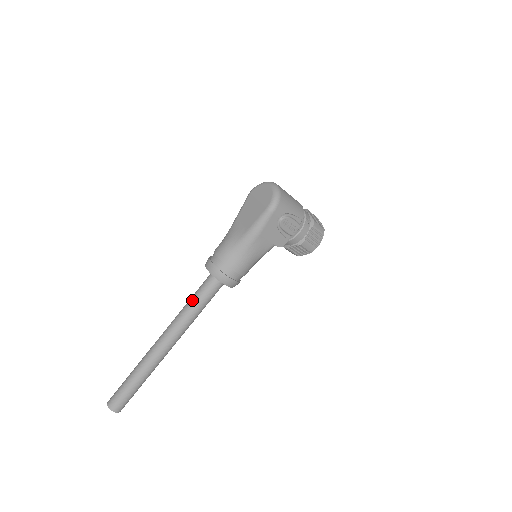
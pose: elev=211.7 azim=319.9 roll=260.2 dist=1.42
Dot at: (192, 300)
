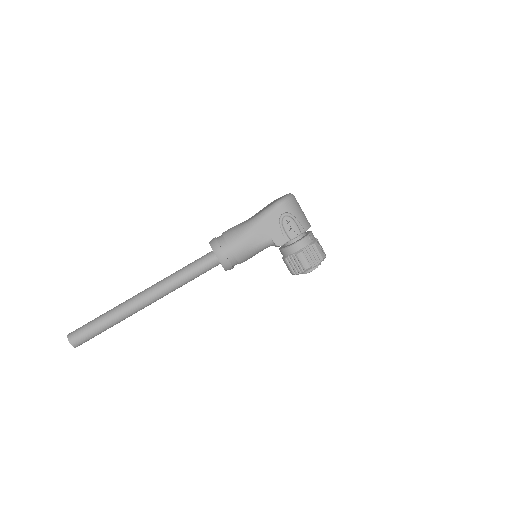
Dot at: (185, 266)
